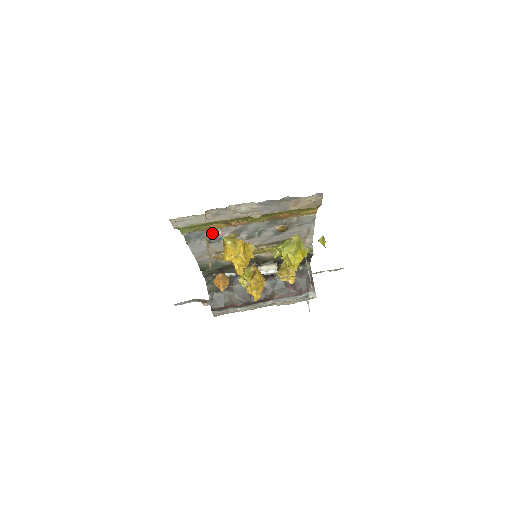
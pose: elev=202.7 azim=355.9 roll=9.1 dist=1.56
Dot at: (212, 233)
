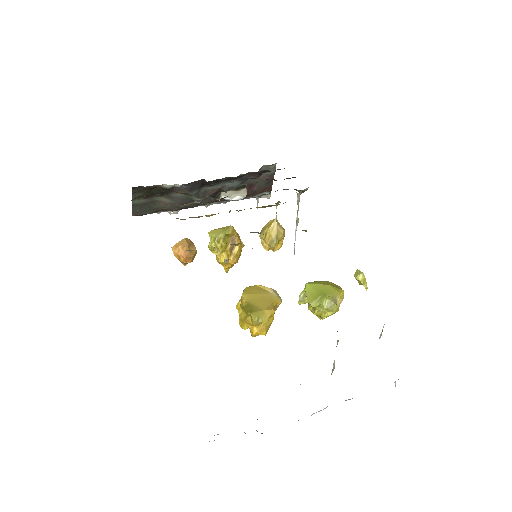
Dot at: occluded
